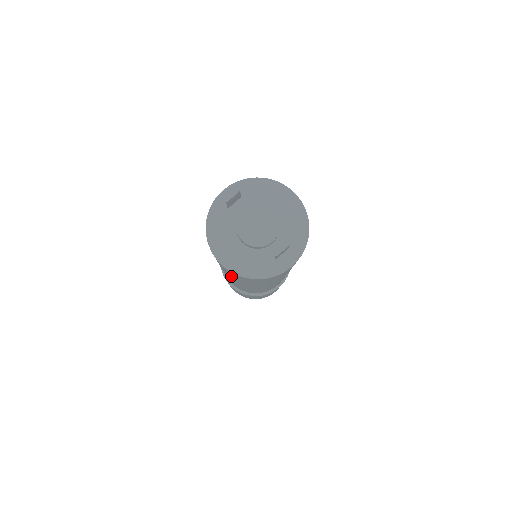
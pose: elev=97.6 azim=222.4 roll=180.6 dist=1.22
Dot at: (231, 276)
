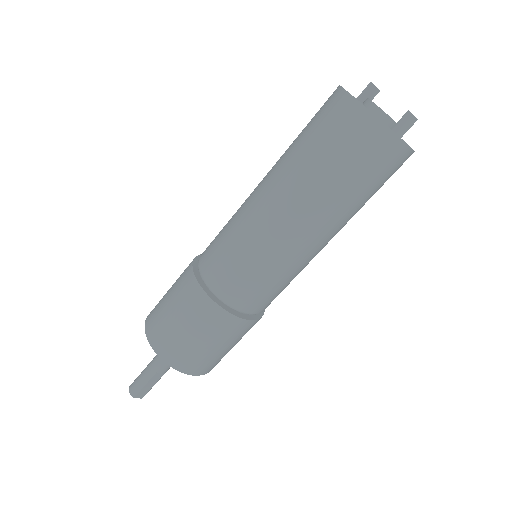
Dot at: (311, 150)
